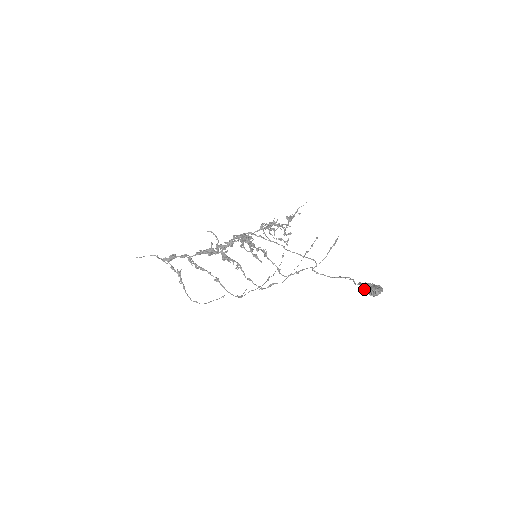
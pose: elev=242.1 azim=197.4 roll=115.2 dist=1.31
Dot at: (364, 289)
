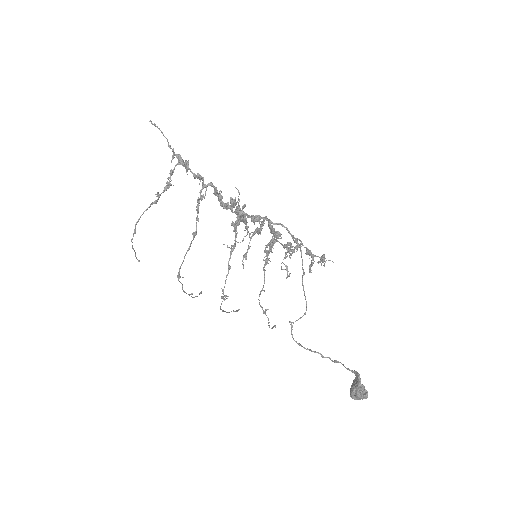
Dot at: occluded
